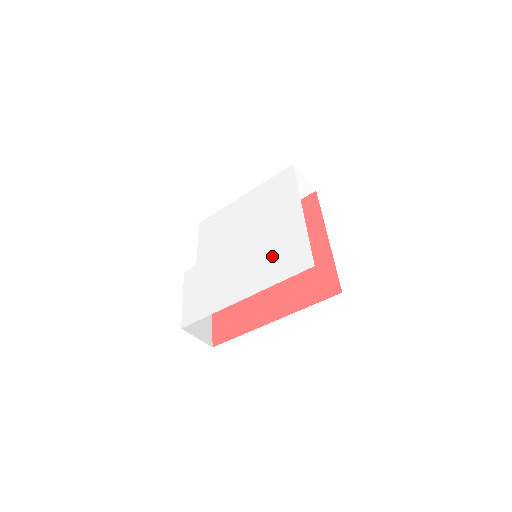
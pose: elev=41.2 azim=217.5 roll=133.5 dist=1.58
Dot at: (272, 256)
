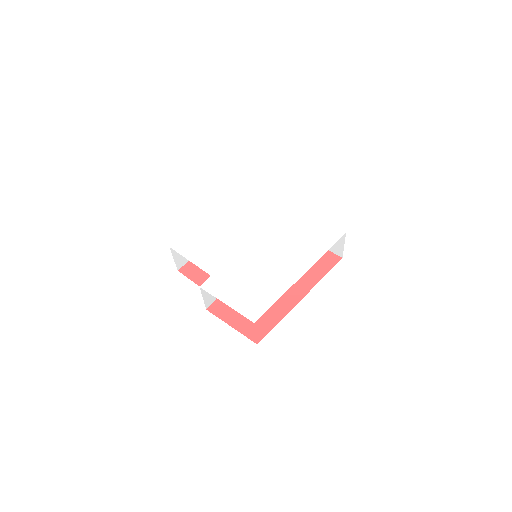
Dot at: (300, 240)
